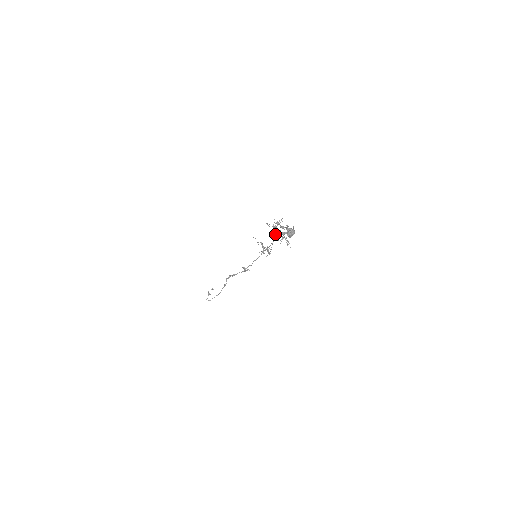
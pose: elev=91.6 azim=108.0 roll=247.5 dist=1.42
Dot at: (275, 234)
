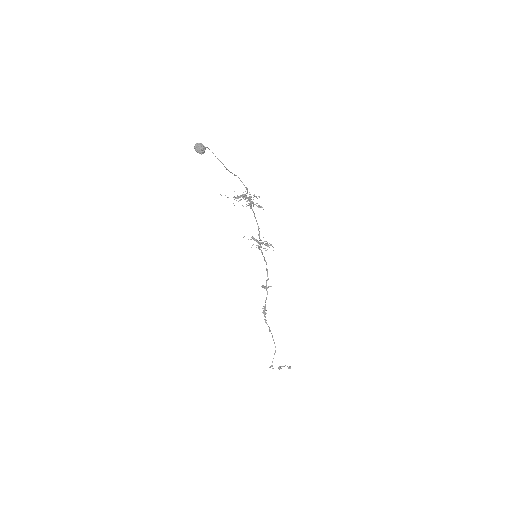
Dot at: (236, 200)
